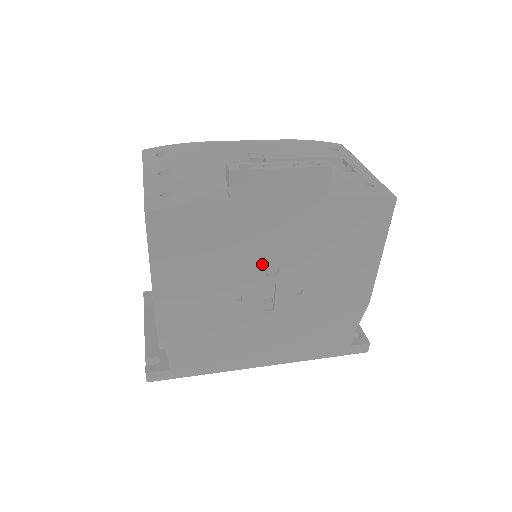
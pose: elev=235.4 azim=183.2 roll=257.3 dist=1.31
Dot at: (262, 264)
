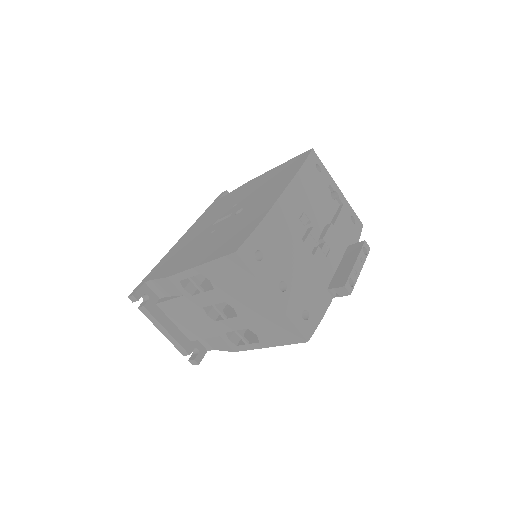
Dot at: occluded
